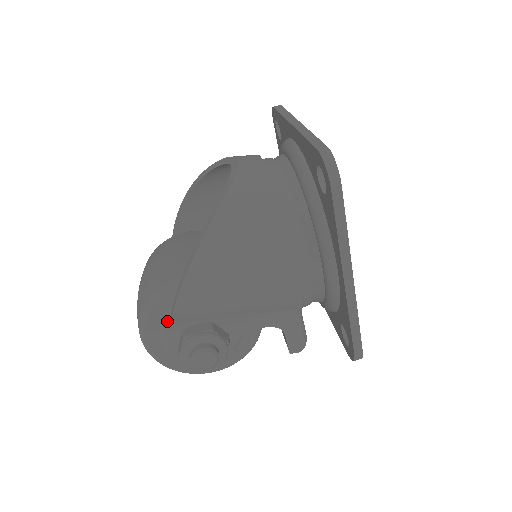
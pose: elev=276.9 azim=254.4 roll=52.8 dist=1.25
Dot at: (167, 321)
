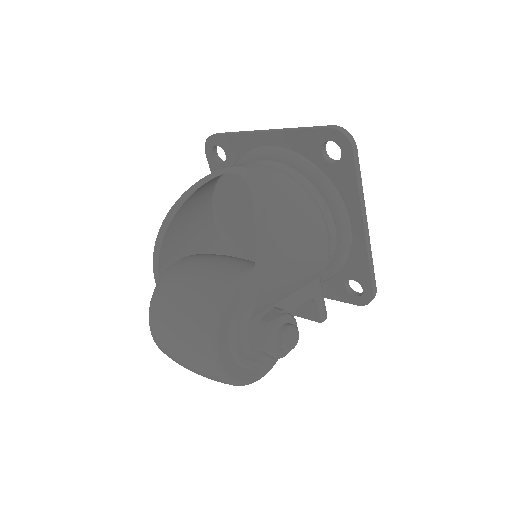
Dot at: (236, 325)
